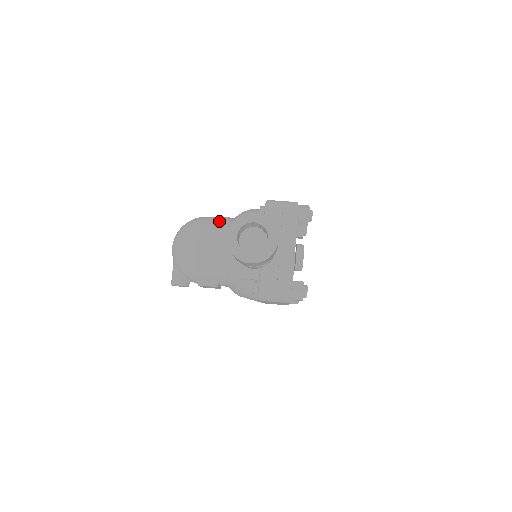
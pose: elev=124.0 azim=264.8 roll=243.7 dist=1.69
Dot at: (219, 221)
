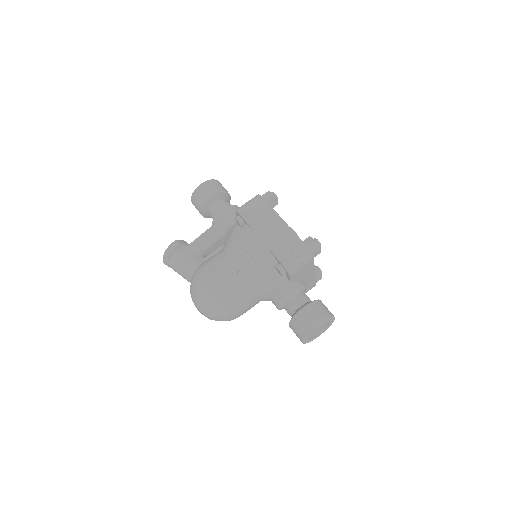
Dot at: (240, 288)
